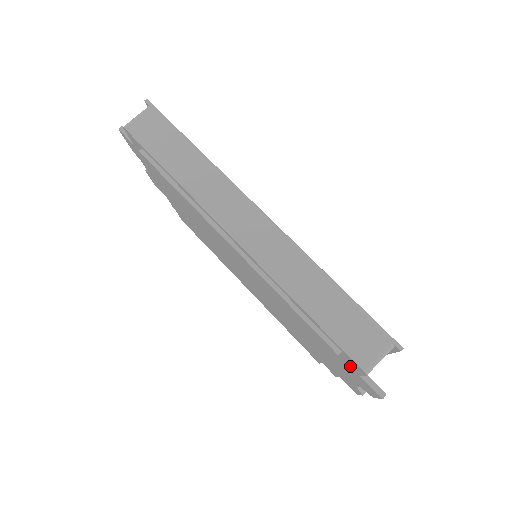
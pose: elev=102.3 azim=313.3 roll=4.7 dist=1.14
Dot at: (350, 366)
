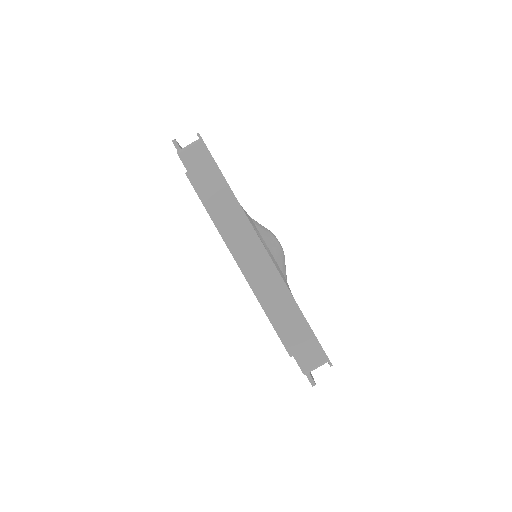
Dot at: occluded
